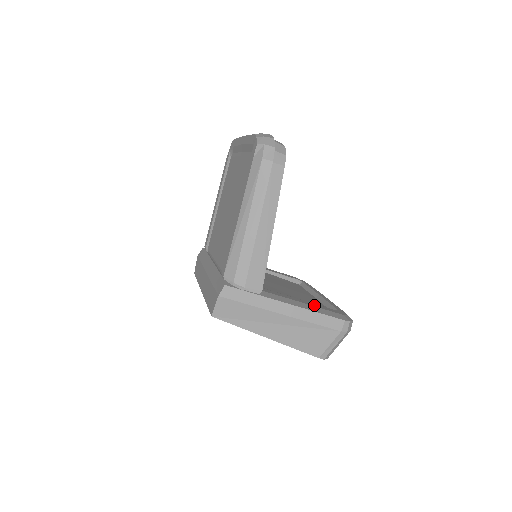
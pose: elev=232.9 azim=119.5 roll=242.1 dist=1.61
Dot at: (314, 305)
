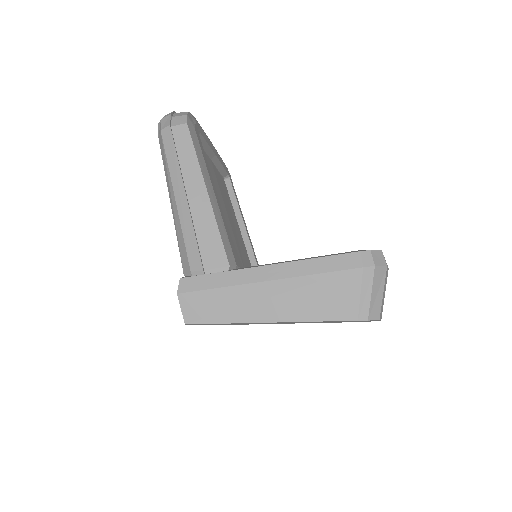
Dot at: occluded
